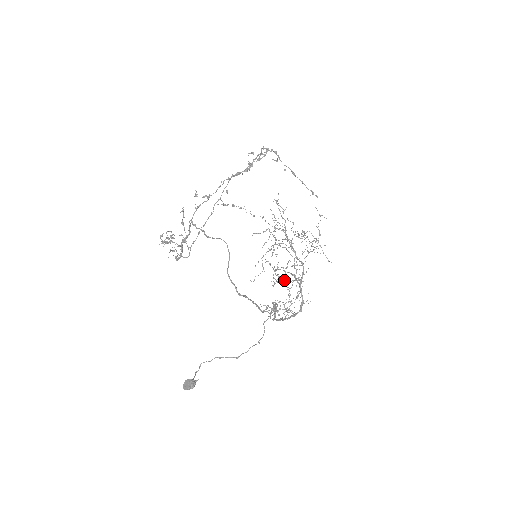
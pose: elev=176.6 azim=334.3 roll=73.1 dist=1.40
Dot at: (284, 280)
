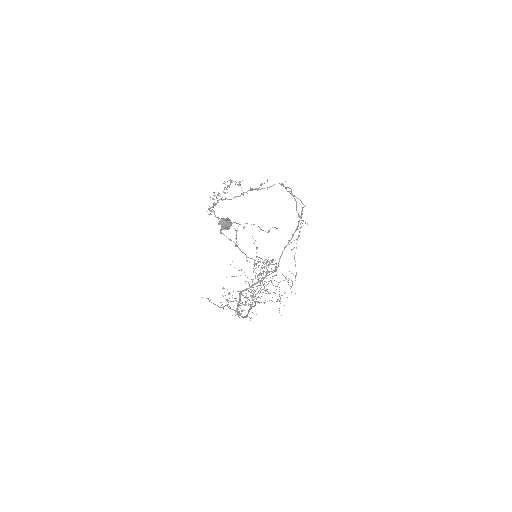
Dot at: occluded
